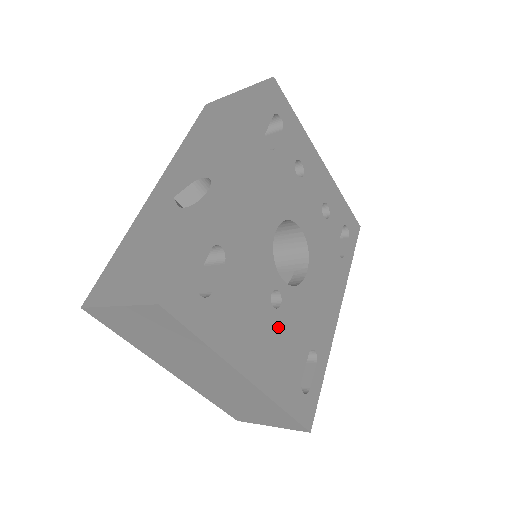
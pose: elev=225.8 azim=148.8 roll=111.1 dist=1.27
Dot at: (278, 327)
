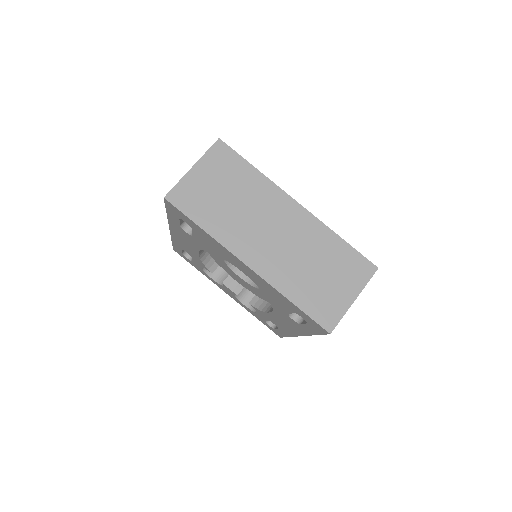
Dot at: occluded
